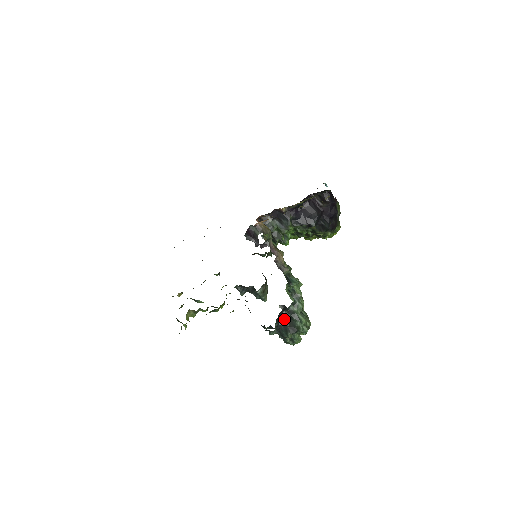
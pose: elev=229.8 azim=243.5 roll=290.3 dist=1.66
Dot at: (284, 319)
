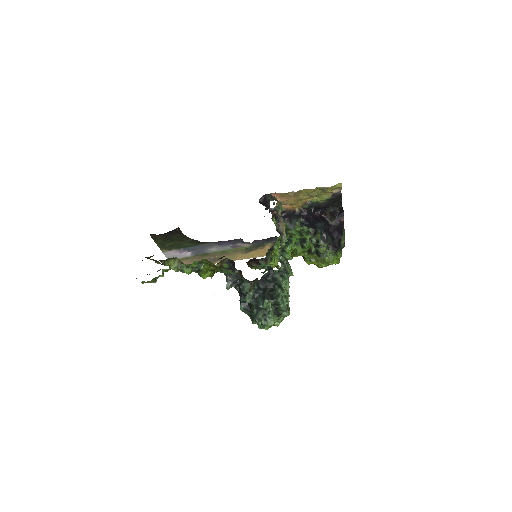
Dot at: (266, 287)
